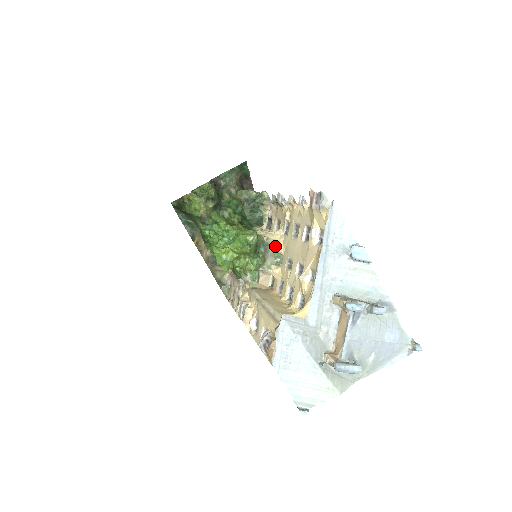
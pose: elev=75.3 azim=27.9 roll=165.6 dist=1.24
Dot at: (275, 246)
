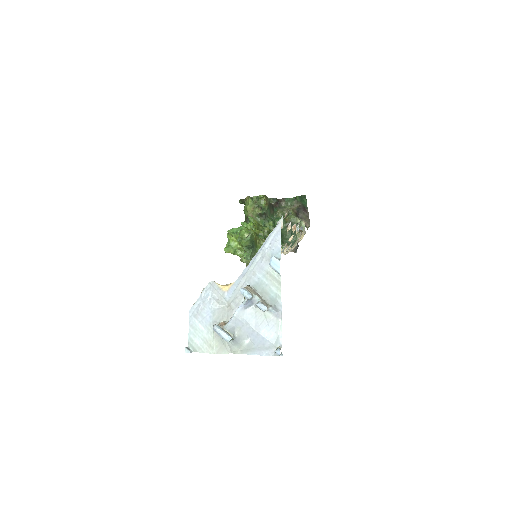
Dot at: occluded
